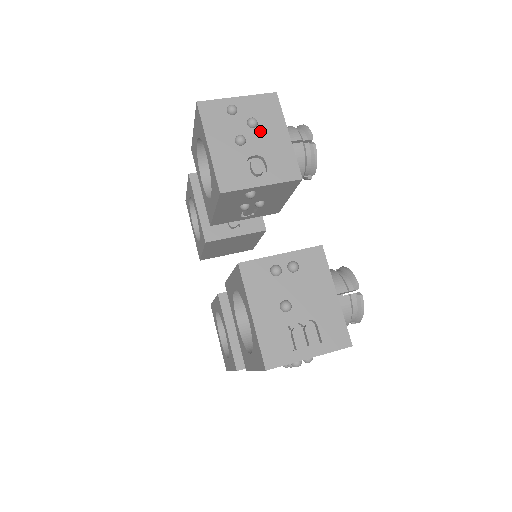
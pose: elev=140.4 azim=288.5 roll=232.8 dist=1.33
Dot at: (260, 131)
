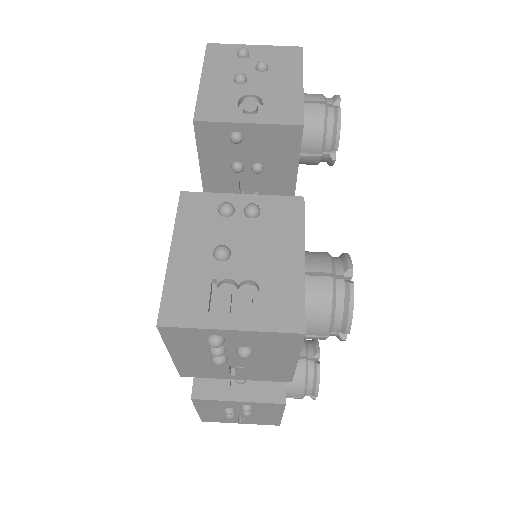
Dot at: (268, 75)
